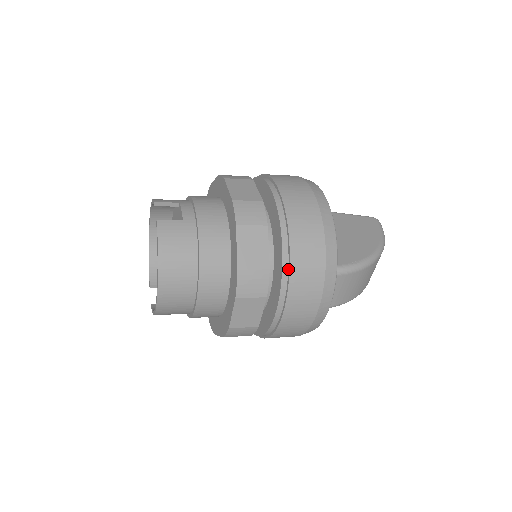
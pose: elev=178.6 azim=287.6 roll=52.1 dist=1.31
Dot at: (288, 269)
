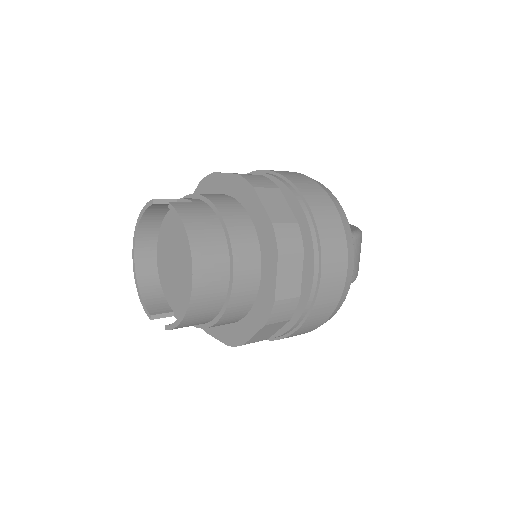
Dot at: (313, 222)
